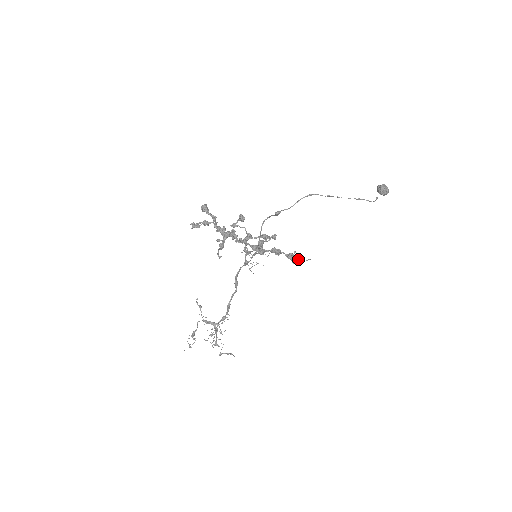
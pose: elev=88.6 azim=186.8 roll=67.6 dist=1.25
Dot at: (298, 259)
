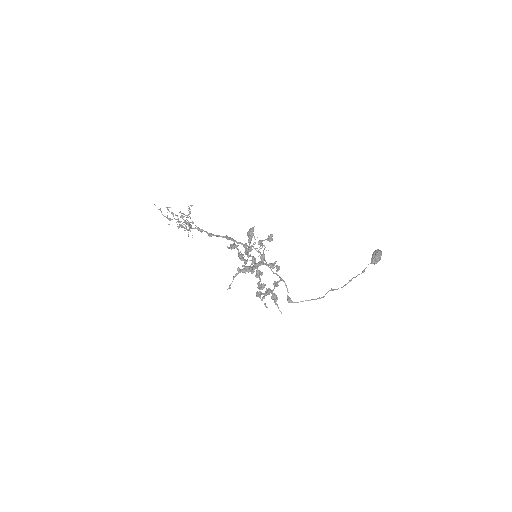
Dot at: (276, 299)
